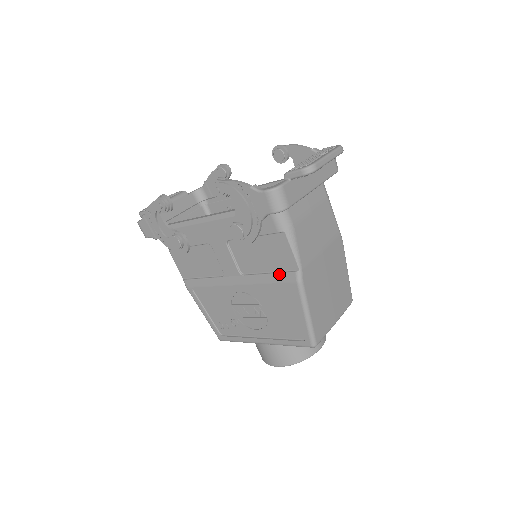
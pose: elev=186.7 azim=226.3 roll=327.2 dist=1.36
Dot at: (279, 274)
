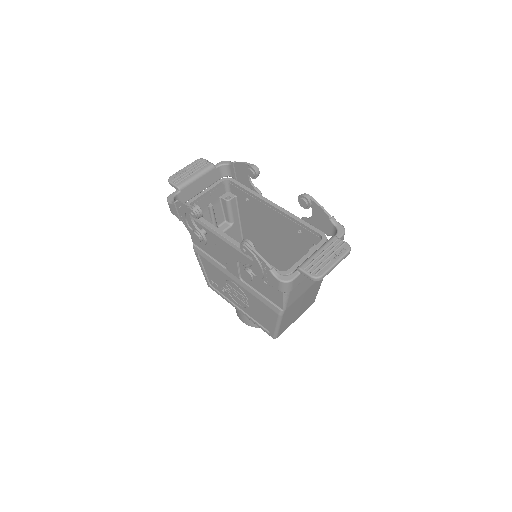
Dot at: (268, 302)
